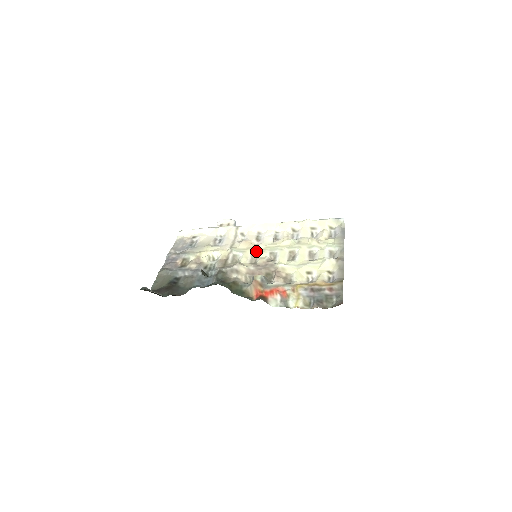
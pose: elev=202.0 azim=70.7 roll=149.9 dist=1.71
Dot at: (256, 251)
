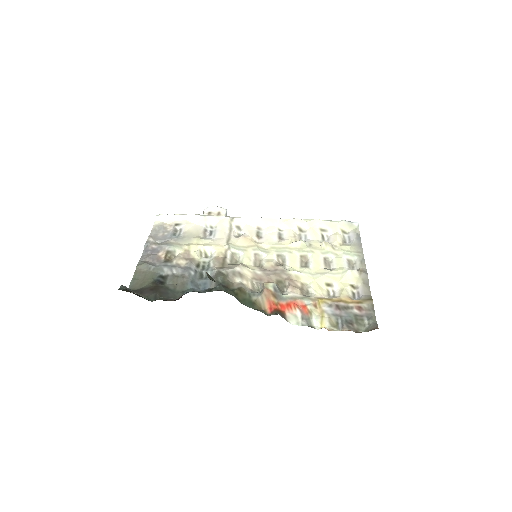
Dot at: (260, 251)
